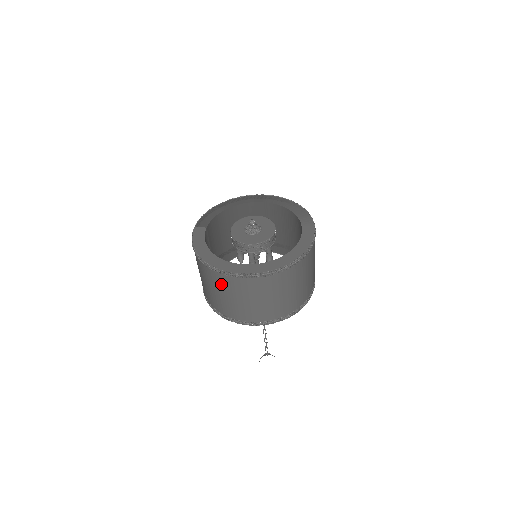
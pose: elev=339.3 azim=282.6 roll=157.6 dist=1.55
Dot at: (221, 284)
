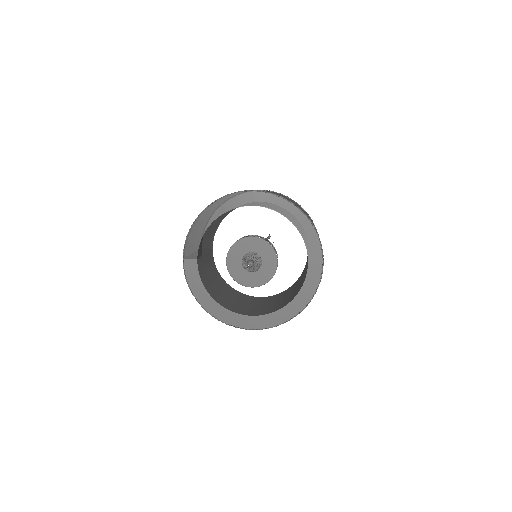
Dot at: occluded
